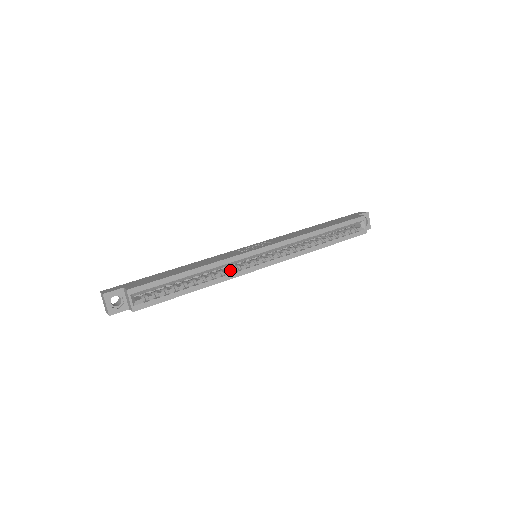
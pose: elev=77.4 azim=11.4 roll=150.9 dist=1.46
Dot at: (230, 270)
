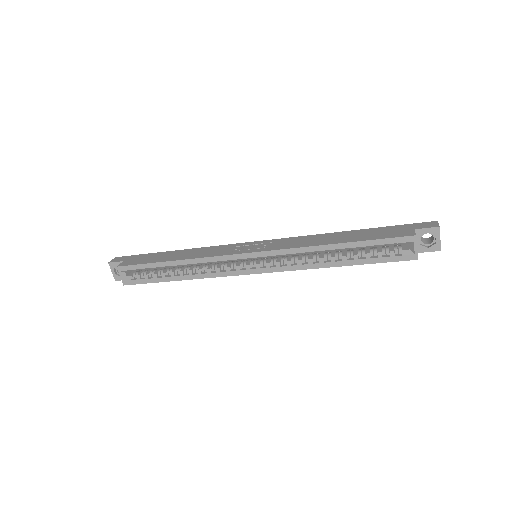
Dot at: (215, 268)
